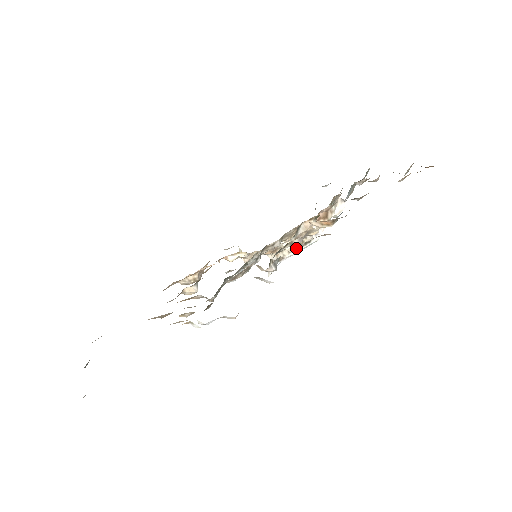
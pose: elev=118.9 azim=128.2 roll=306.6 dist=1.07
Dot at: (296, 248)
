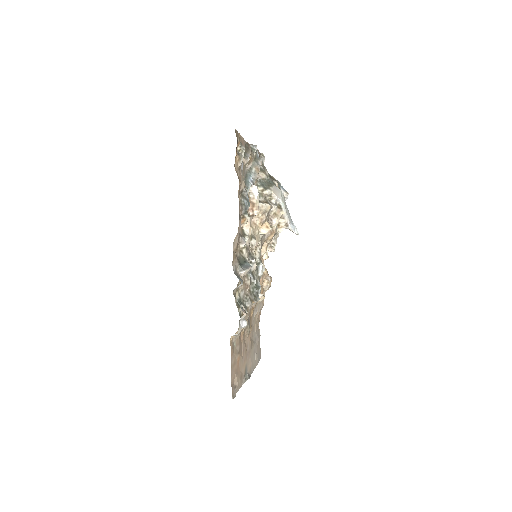
Dot at: (276, 220)
